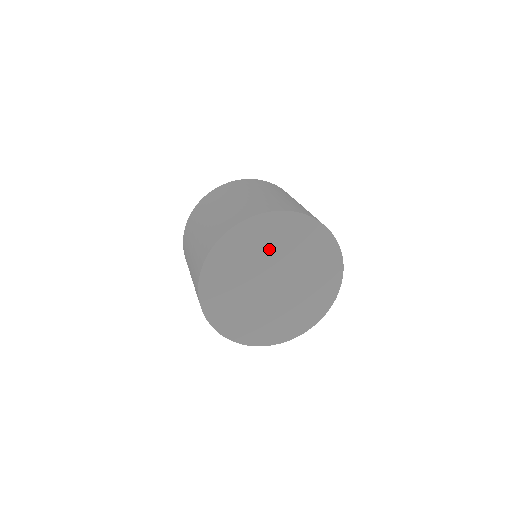
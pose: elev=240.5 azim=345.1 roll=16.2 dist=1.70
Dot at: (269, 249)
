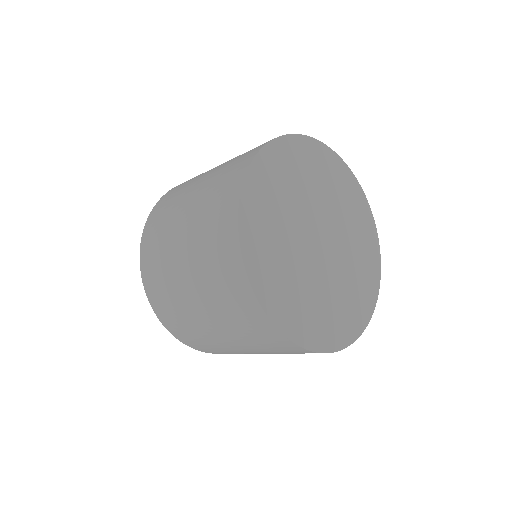
Dot at: (287, 206)
